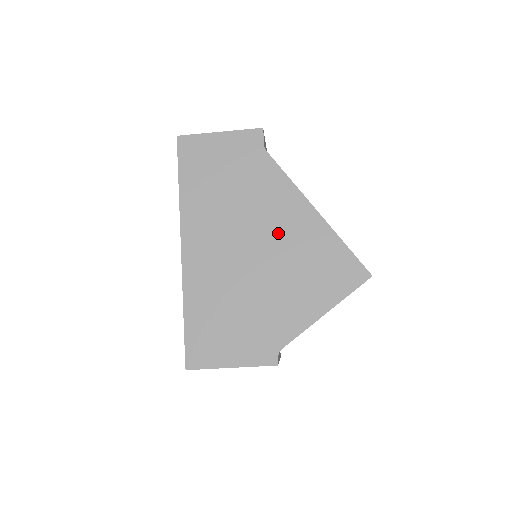
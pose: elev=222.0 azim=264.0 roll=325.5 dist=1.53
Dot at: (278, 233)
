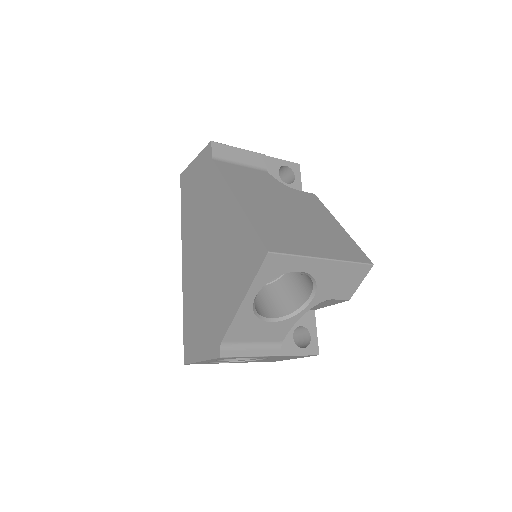
Dot at: (218, 231)
